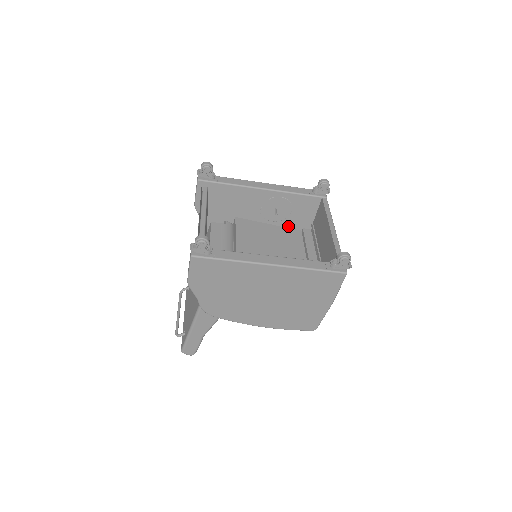
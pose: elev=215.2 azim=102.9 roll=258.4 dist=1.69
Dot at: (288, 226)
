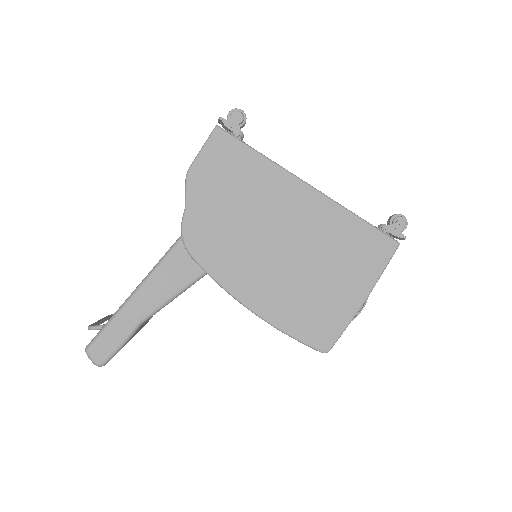
Dot at: occluded
